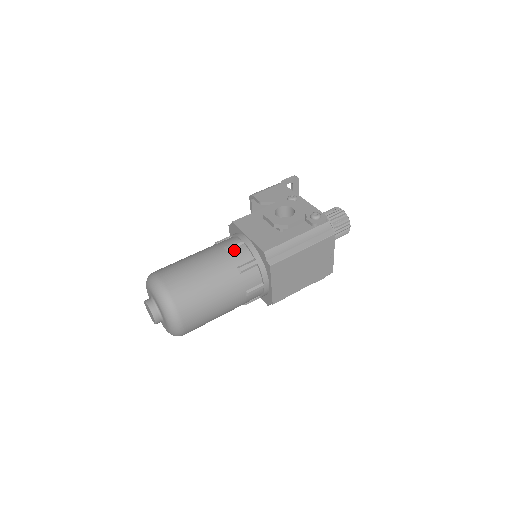
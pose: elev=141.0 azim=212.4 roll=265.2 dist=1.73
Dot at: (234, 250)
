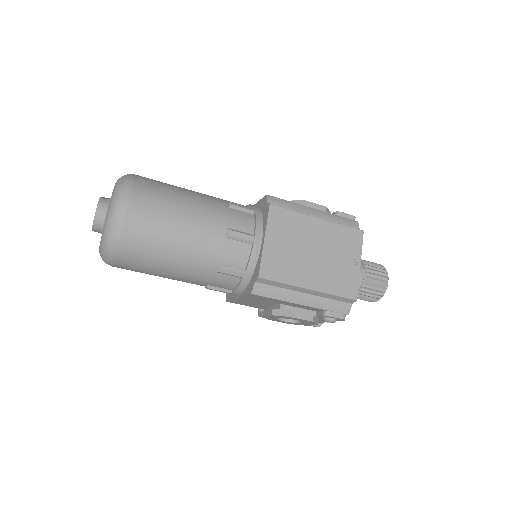
Dot at: occluded
